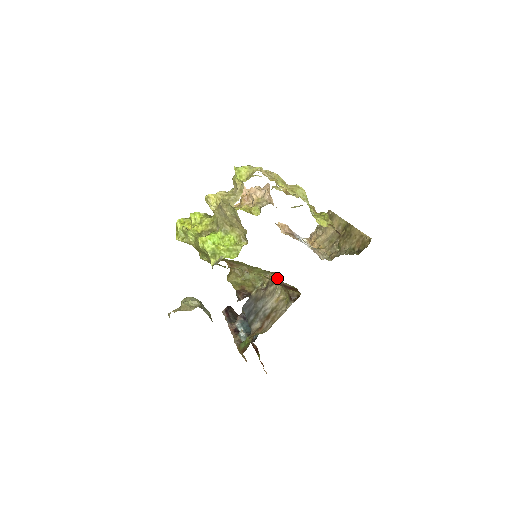
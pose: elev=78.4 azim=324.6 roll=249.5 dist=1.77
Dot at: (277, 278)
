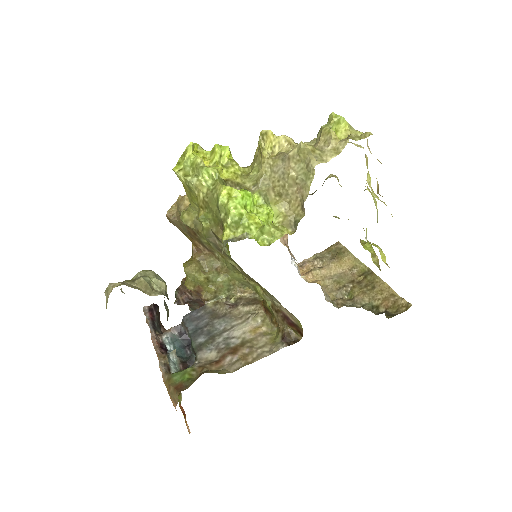
Dot at: (257, 298)
